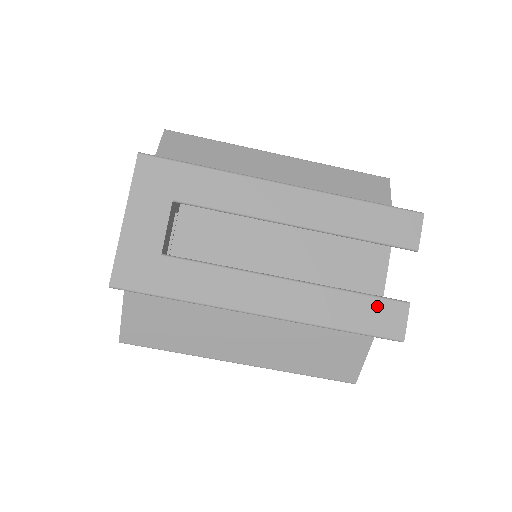
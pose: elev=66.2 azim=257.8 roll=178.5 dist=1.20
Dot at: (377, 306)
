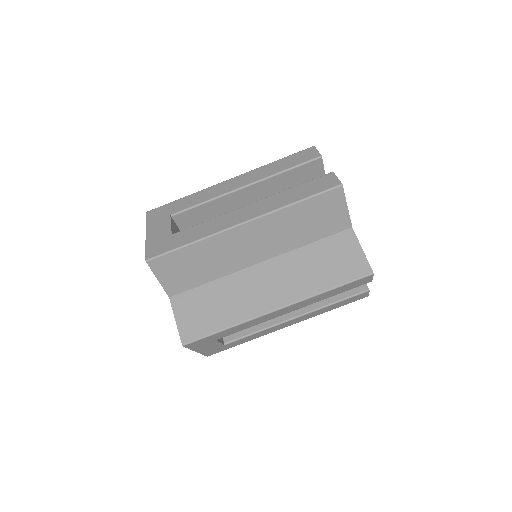
Dot at: (313, 183)
